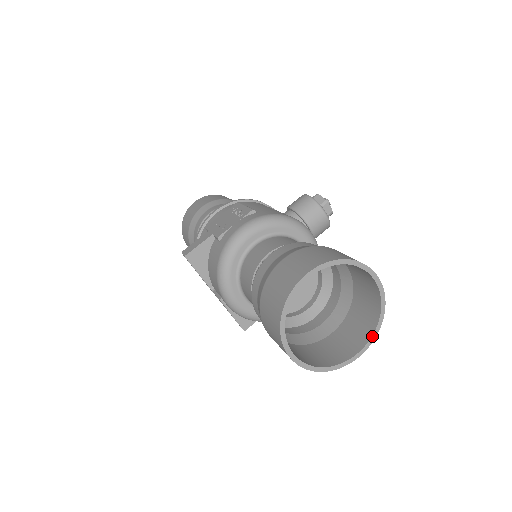
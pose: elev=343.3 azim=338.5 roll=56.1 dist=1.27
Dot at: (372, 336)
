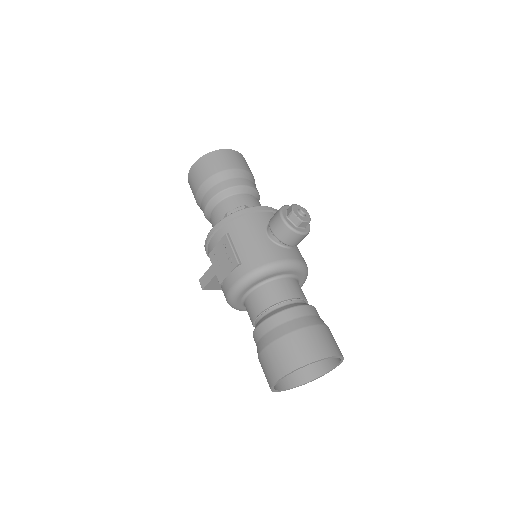
Dot at: (338, 364)
